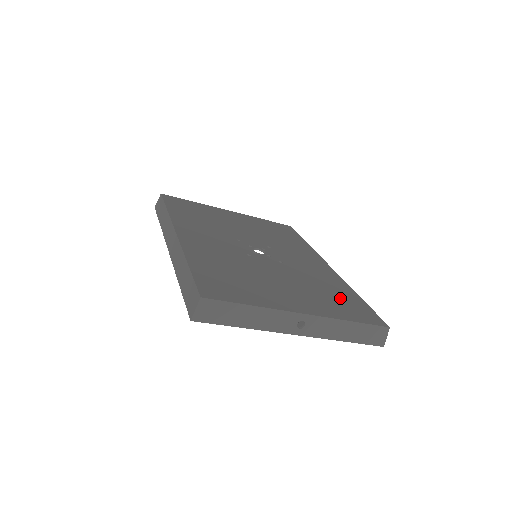
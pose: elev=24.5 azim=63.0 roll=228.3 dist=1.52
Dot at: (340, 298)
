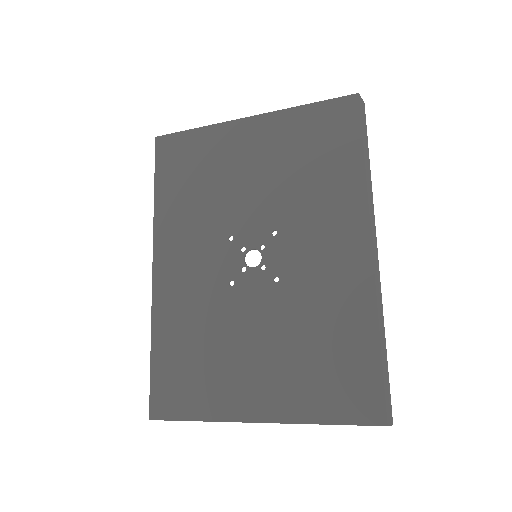
Dot at: (335, 361)
